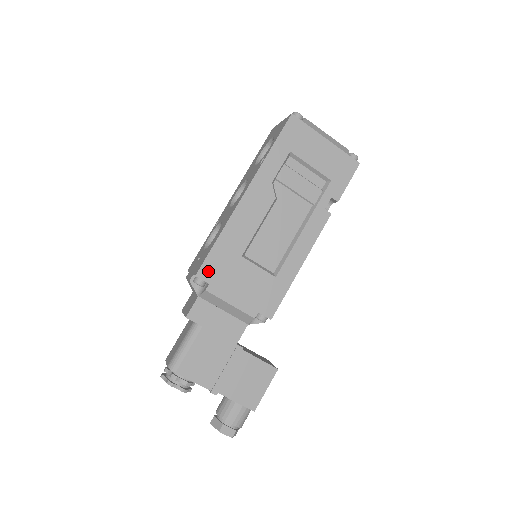
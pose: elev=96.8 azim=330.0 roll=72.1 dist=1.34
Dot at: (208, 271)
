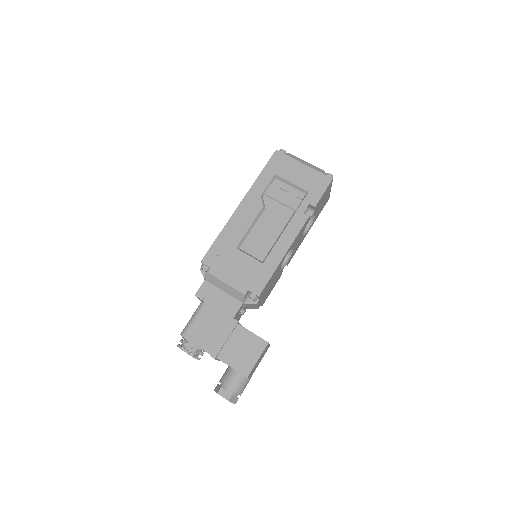
Dot at: (210, 258)
